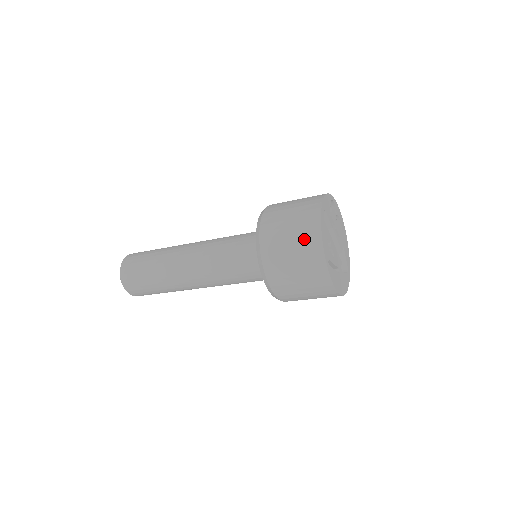
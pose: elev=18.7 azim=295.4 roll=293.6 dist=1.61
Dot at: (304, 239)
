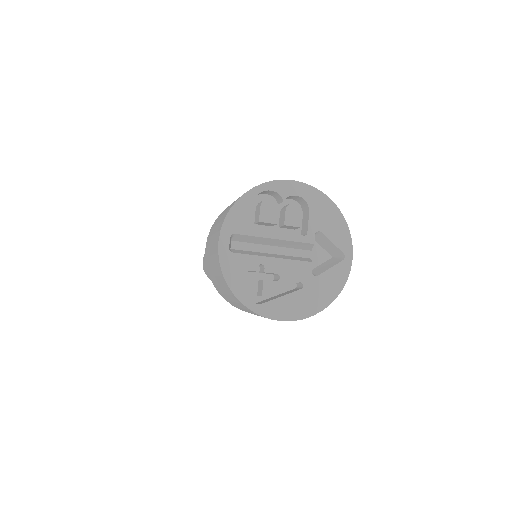
Dot at: (222, 283)
